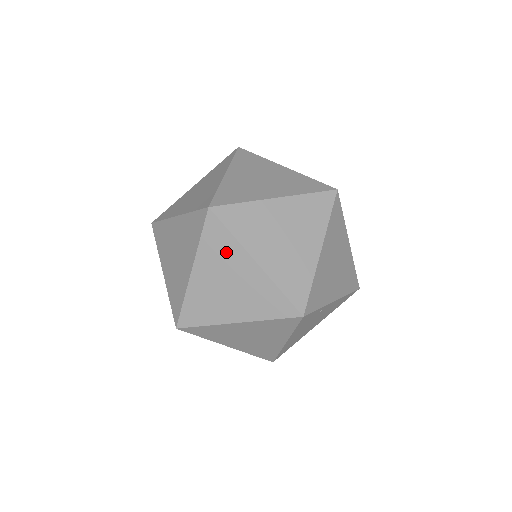
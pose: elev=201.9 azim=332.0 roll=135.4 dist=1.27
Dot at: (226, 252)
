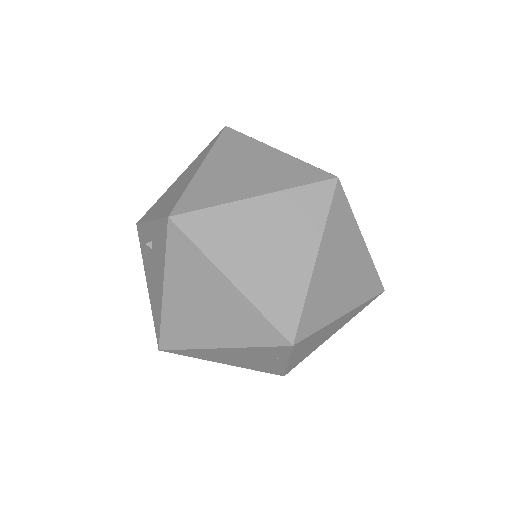
Dot at: (304, 222)
